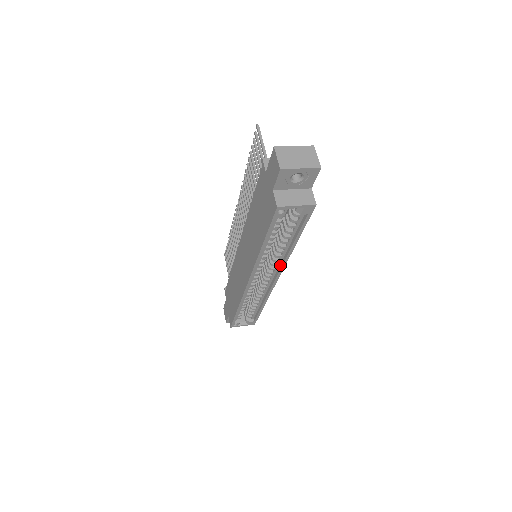
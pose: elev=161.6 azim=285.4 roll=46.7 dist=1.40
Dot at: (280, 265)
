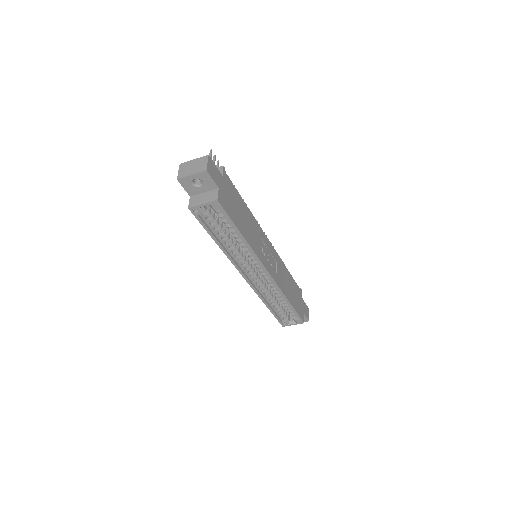
Dot at: (257, 259)
